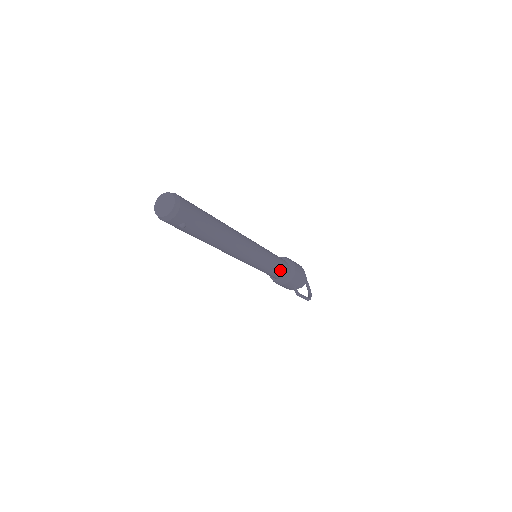
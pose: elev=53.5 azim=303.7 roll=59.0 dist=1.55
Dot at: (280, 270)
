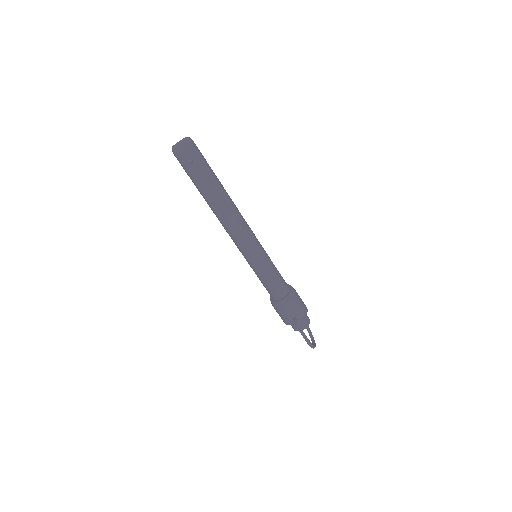
Dot at: (279, 283)
